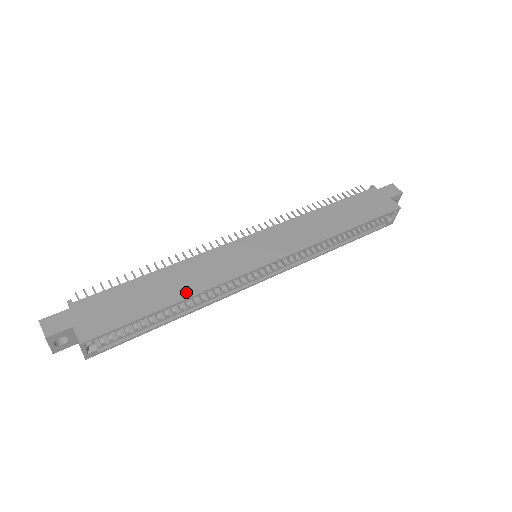
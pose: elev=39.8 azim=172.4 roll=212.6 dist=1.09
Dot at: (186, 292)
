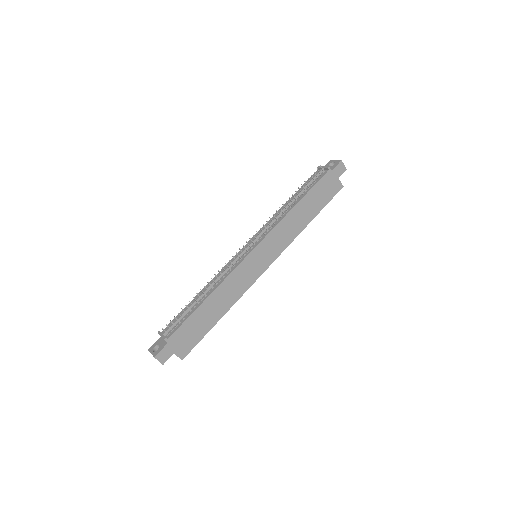
Dot at: (226, 307)
